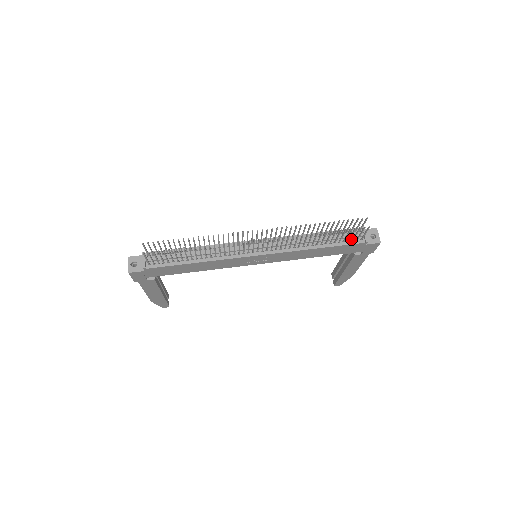
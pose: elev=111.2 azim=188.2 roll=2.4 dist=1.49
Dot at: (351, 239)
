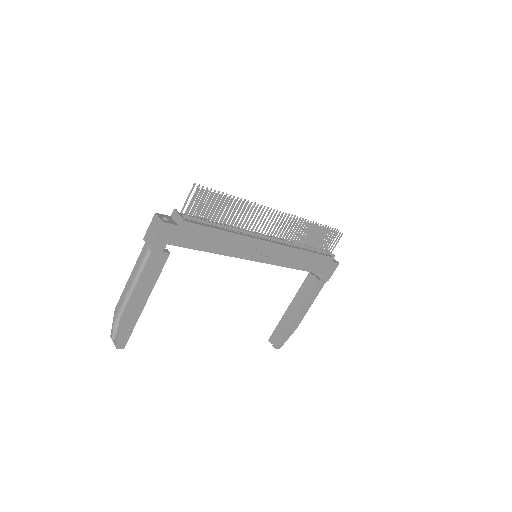
Dot at: (323, 253)
